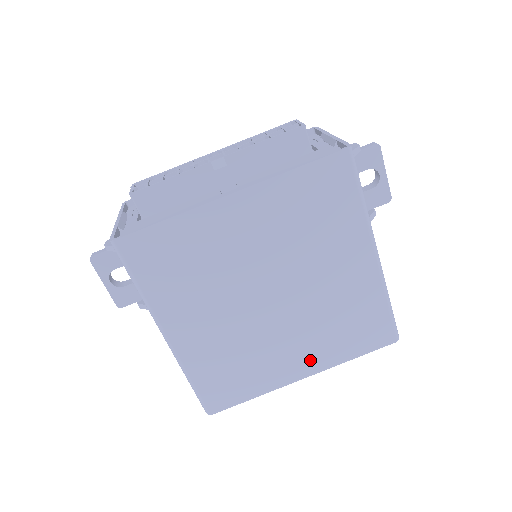
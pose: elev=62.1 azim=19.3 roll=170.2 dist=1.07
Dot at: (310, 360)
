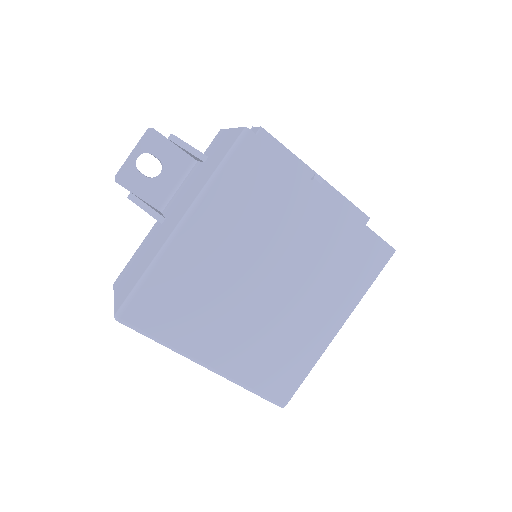
Dot at: (229, 357)
